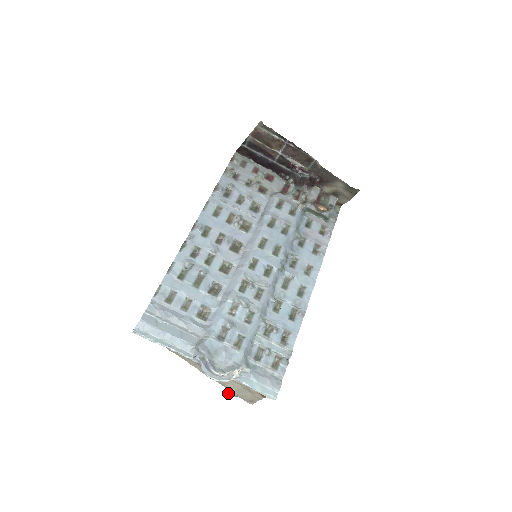
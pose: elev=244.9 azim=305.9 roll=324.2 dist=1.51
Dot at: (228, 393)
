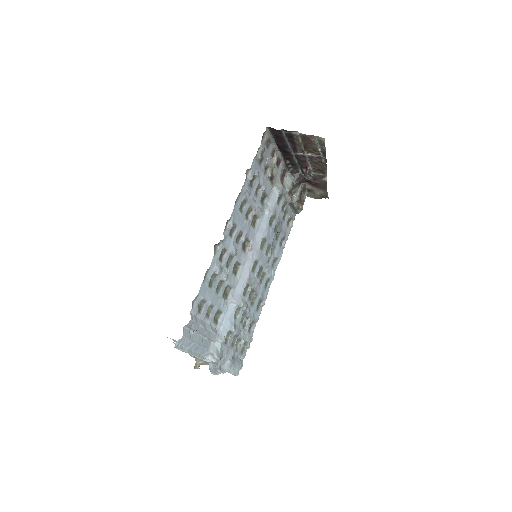
Dot at: (199, 366)
